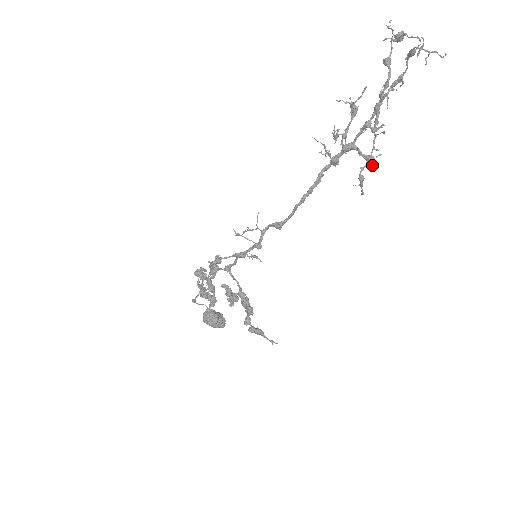
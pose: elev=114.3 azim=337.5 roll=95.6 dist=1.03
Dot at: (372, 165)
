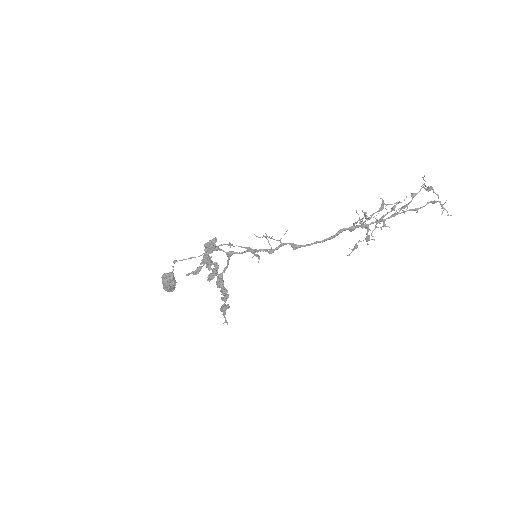
Dot at: (367, 243)
